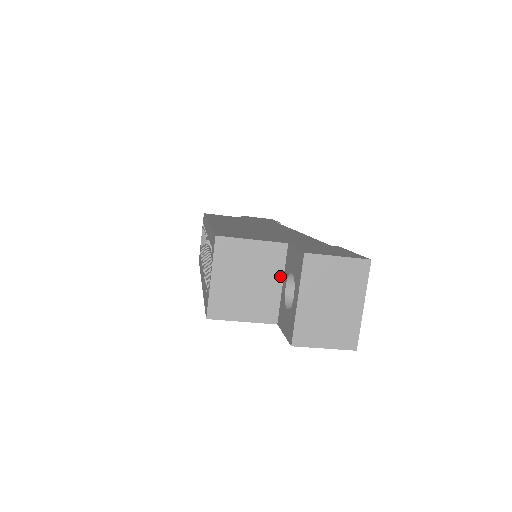
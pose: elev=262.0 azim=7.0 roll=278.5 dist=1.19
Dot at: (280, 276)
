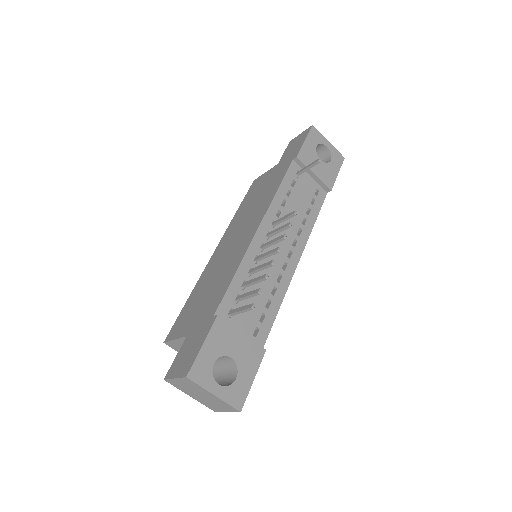
Dot at: occluded
